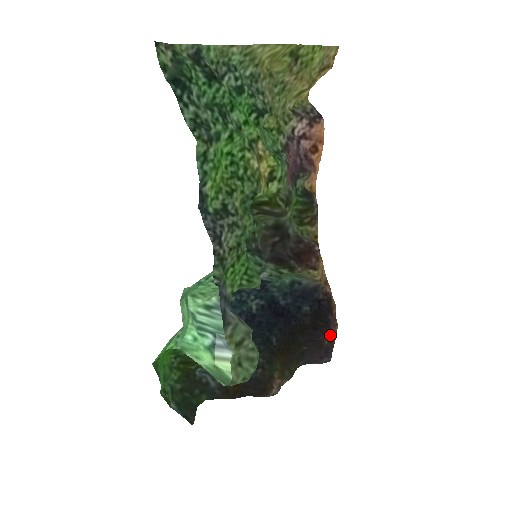
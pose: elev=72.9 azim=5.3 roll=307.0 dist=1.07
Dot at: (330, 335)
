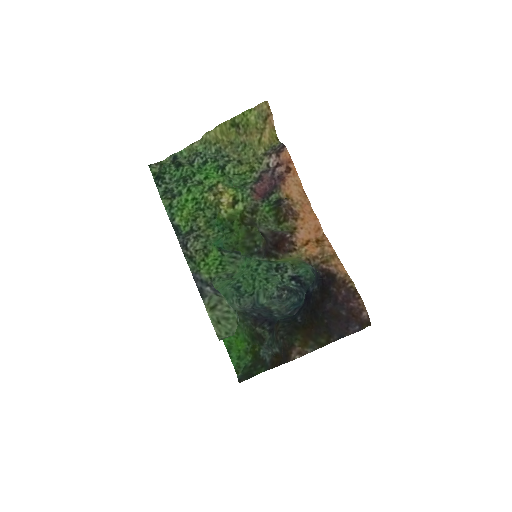
Dot at: (349, 307)
